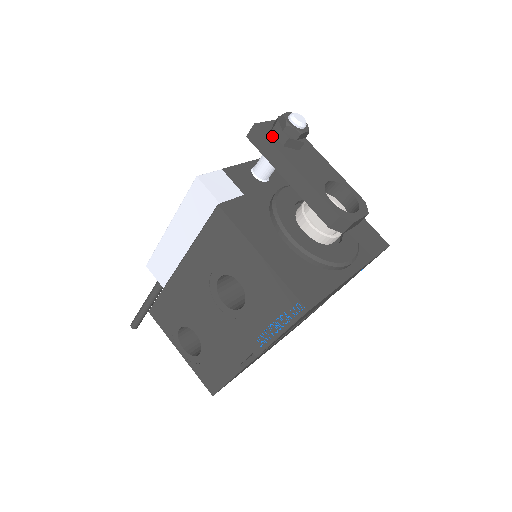
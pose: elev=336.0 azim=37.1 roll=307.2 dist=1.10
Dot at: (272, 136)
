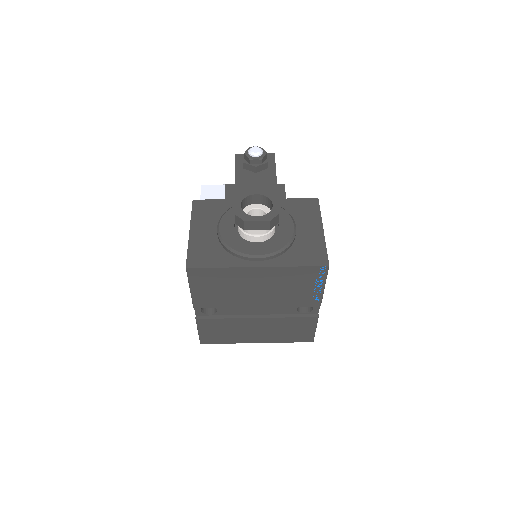
Dot at: (242, 162)
